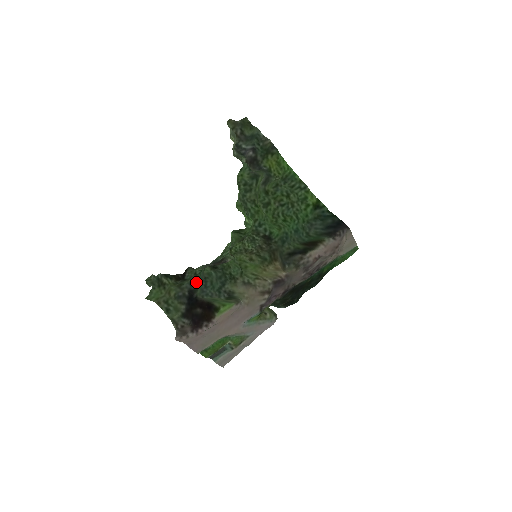
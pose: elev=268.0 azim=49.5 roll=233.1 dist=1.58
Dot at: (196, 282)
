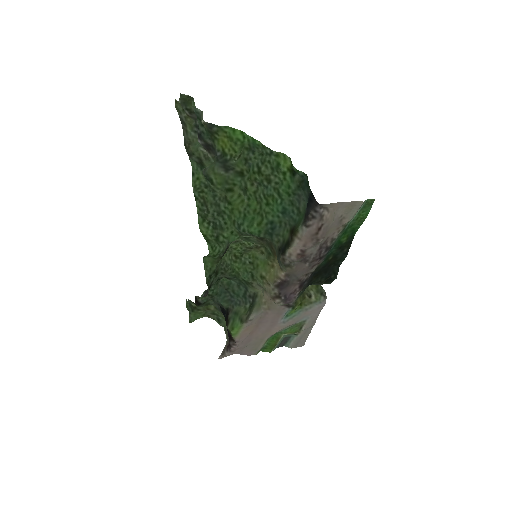
Dot at: (217, 299)
